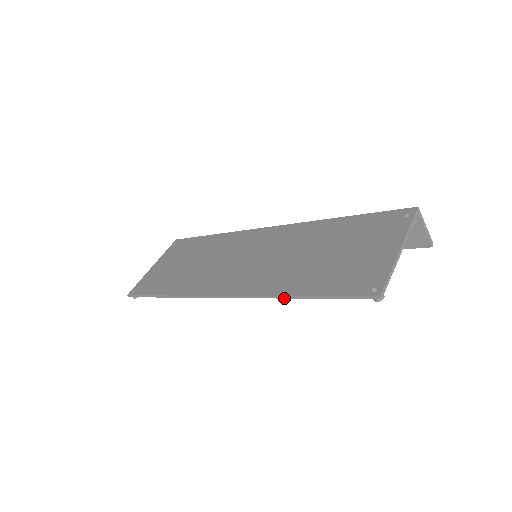
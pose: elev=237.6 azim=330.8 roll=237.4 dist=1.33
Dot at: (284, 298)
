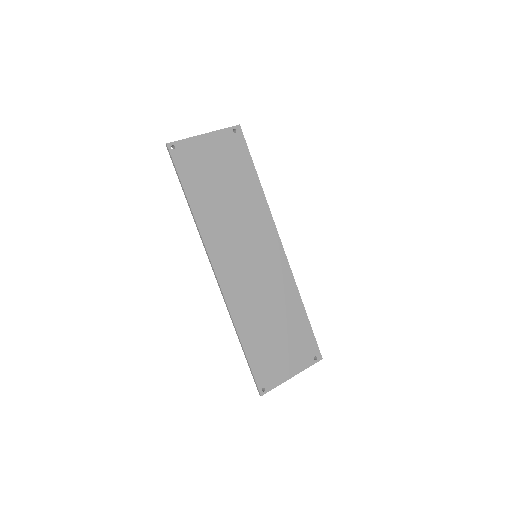
Dot at: (236, 332)
